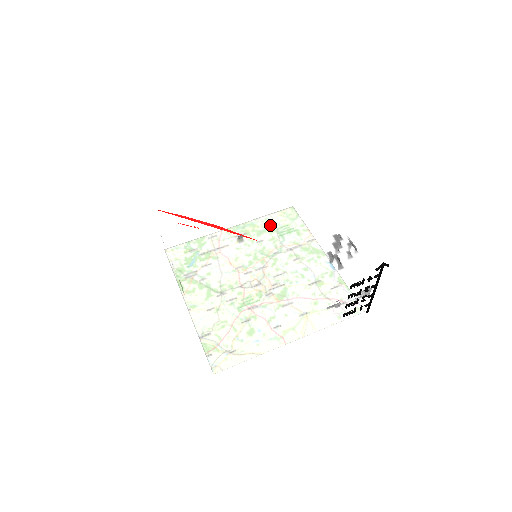
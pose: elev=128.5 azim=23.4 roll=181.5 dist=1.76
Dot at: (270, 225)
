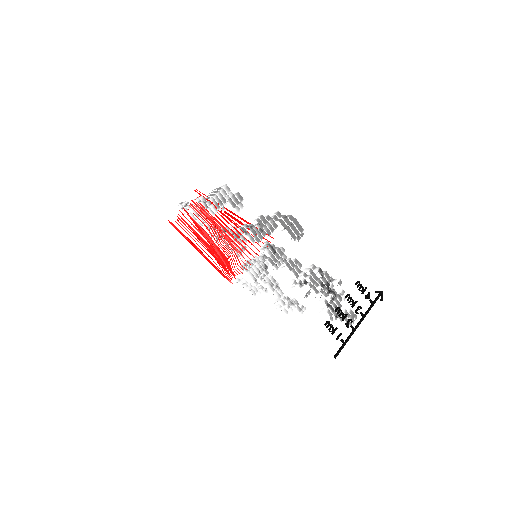
Dot at: occluded
